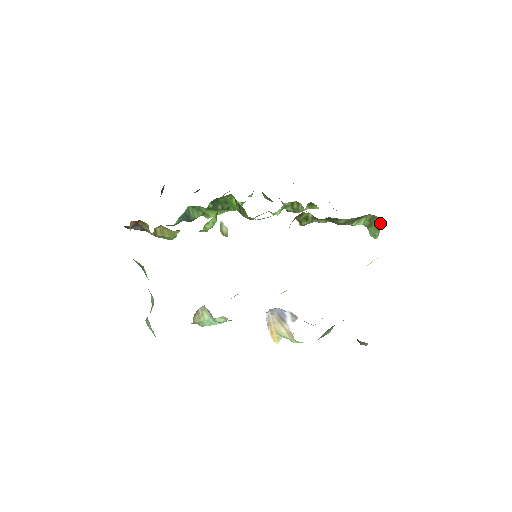
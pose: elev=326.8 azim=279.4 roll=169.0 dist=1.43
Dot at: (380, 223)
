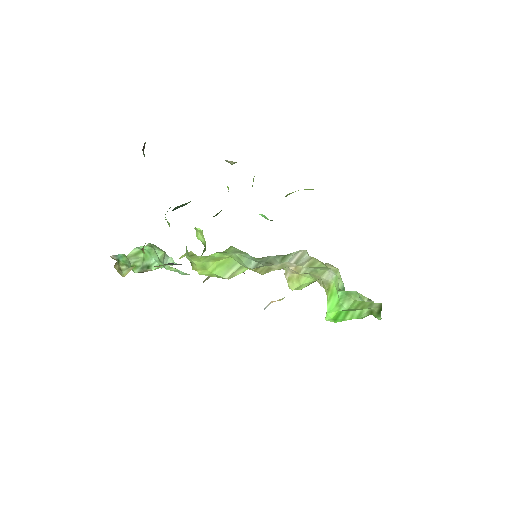
Dot at: occluded
